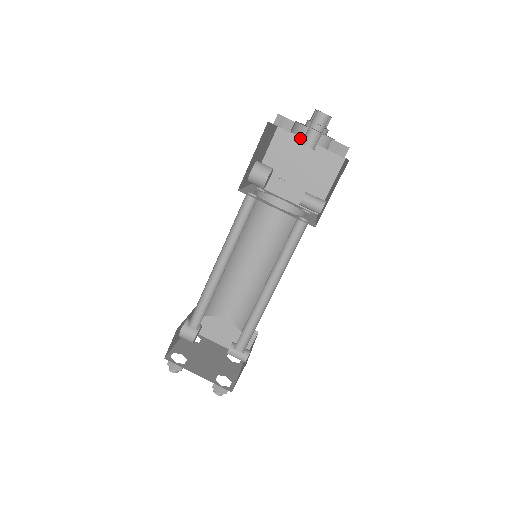
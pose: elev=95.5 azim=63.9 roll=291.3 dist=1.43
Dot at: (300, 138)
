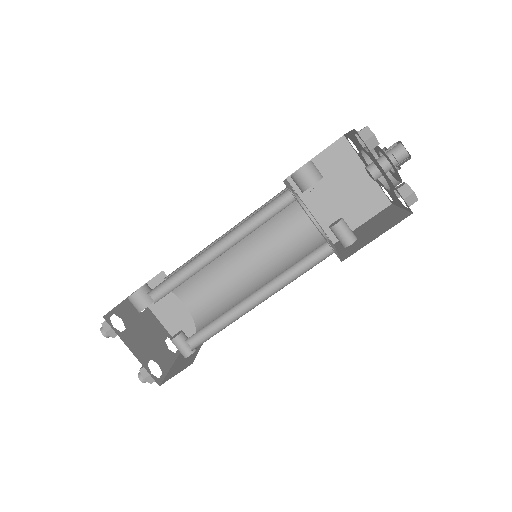
Dot at: (359, 159)
